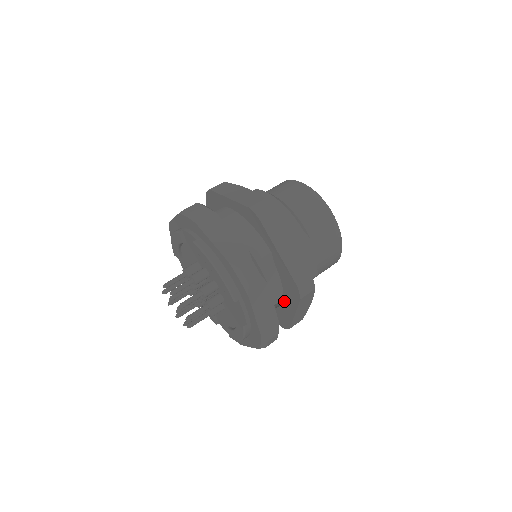
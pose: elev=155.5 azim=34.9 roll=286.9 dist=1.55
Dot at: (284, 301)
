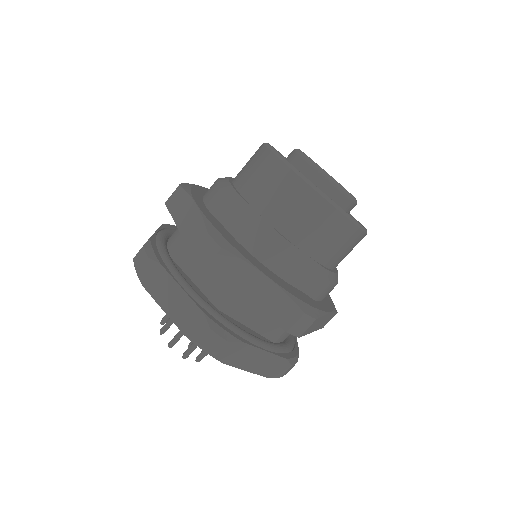
Dot at: occluded
